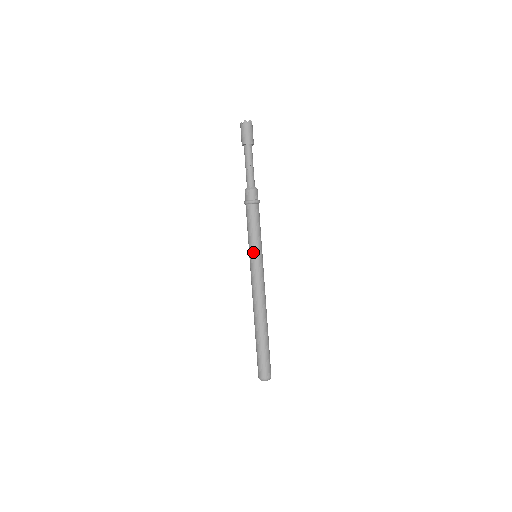
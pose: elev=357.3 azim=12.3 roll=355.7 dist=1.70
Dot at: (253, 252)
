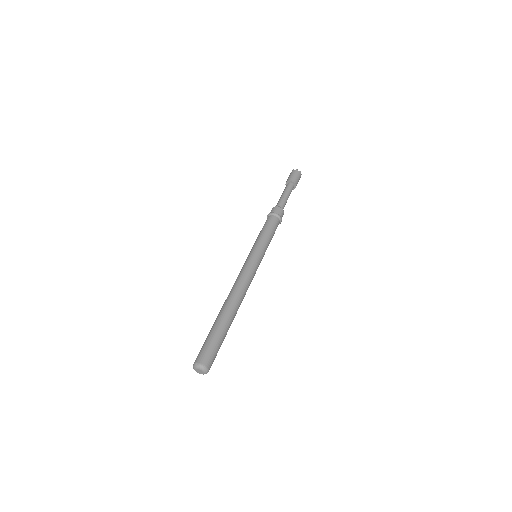
Dot at: (257, 248)
